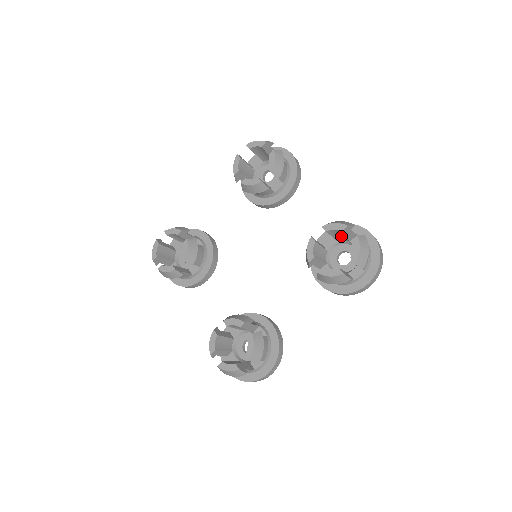
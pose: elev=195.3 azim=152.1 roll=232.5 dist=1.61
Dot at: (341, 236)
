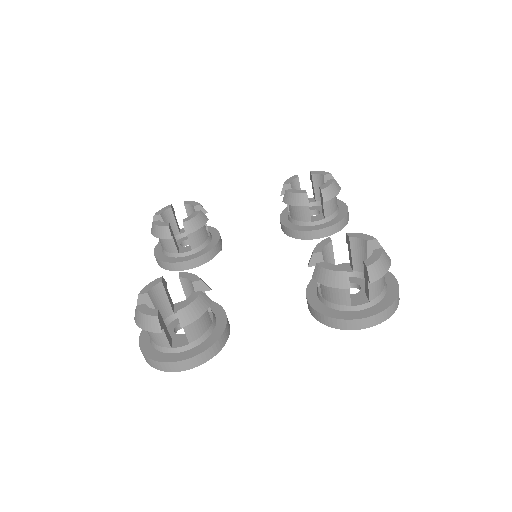
Dot at: (361, 259)
